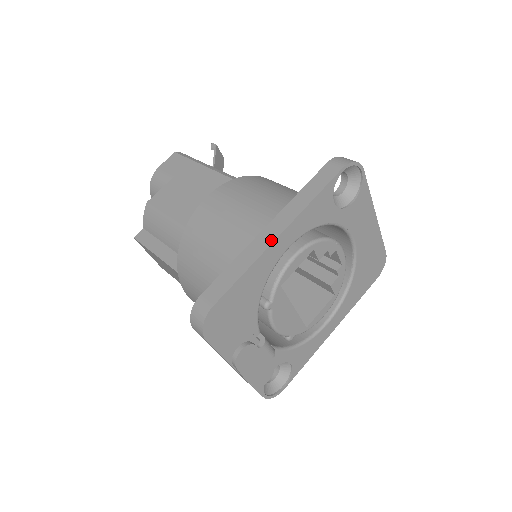
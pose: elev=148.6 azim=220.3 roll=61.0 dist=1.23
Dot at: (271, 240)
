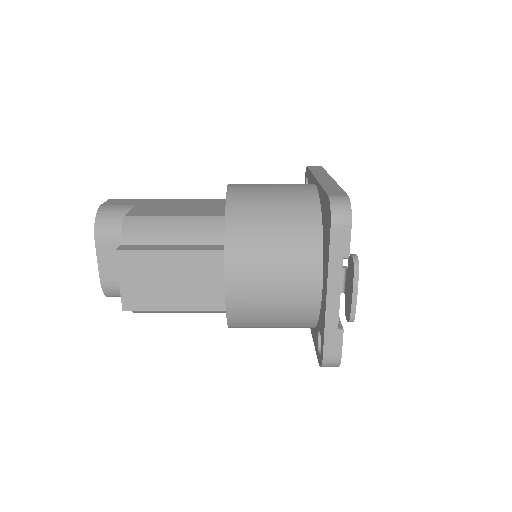
Dot at: (332, 180)
